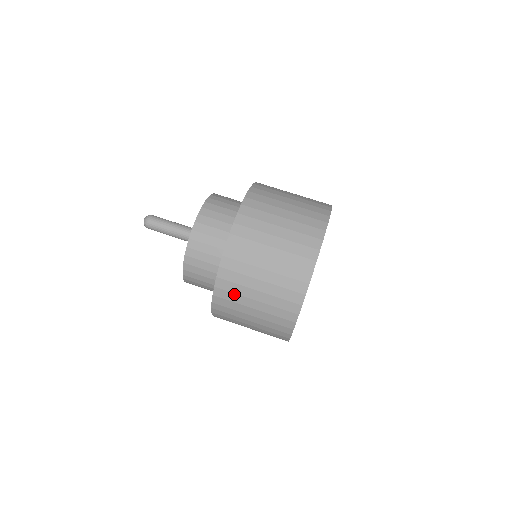
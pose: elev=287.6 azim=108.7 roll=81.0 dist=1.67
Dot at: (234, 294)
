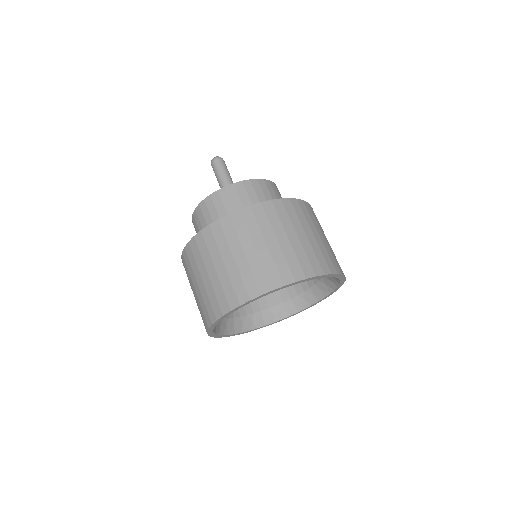
Dot at: (200, 255)
